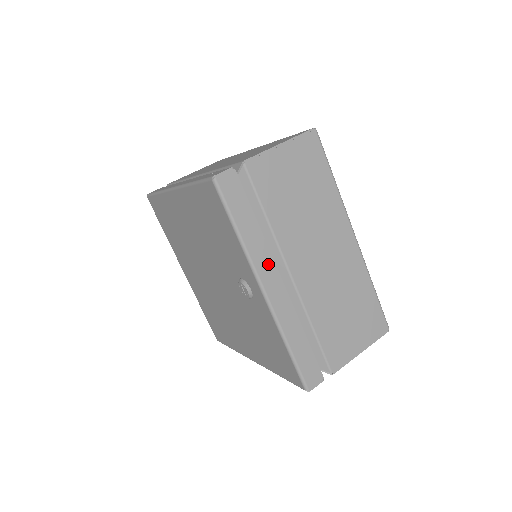
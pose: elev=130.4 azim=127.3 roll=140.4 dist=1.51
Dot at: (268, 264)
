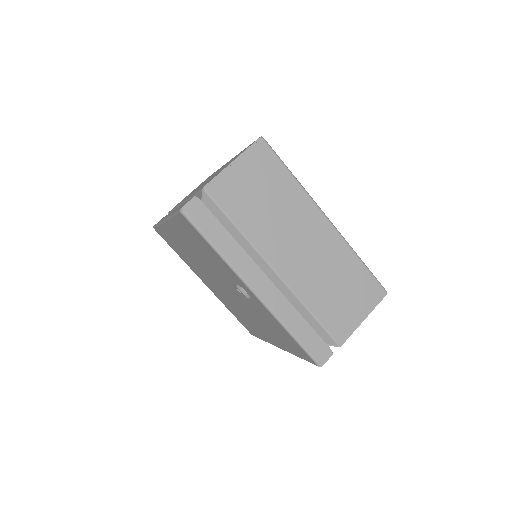
Dot at: (251, 268)
